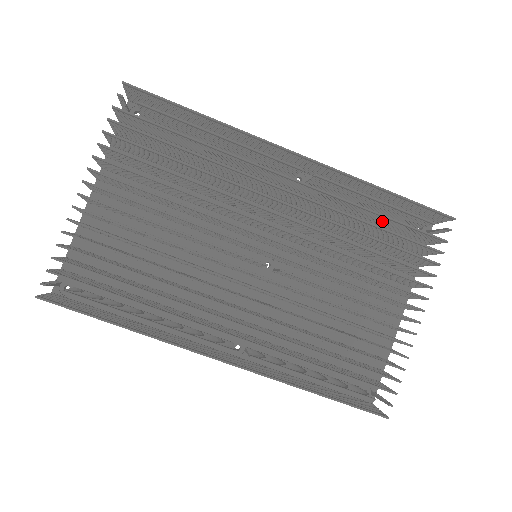
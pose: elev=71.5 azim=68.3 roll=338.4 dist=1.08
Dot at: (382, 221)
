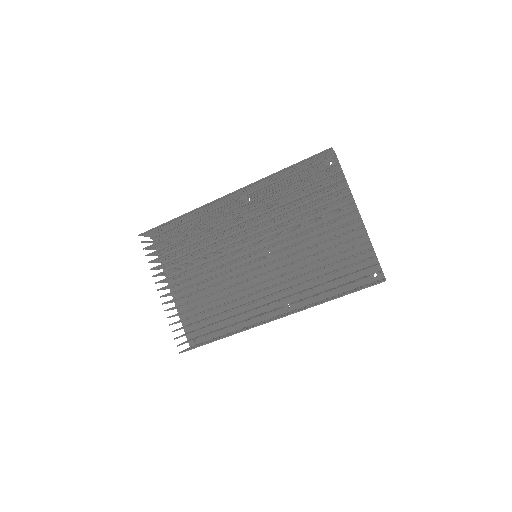
Dot at: (300, 183)
